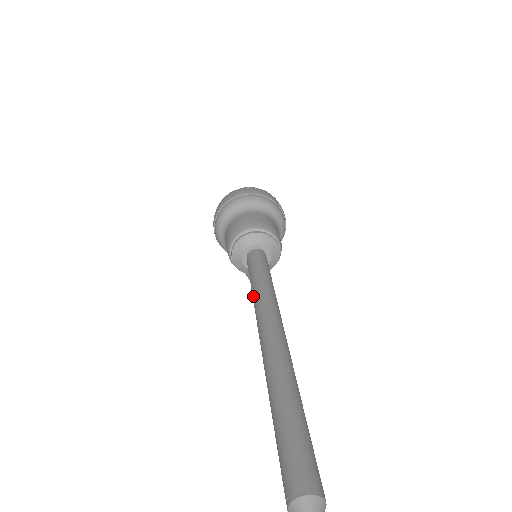
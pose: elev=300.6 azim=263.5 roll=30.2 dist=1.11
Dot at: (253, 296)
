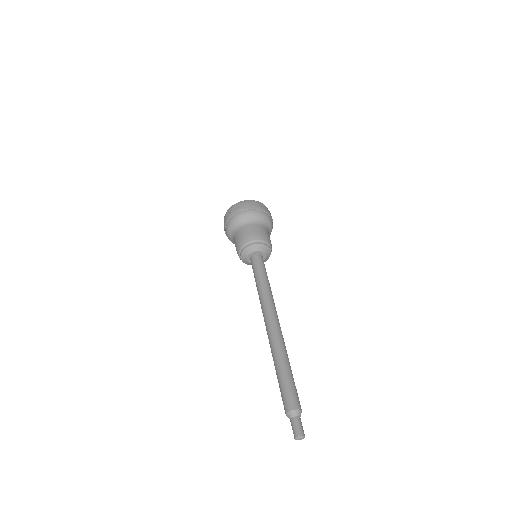
Dot at: (258, 293)
